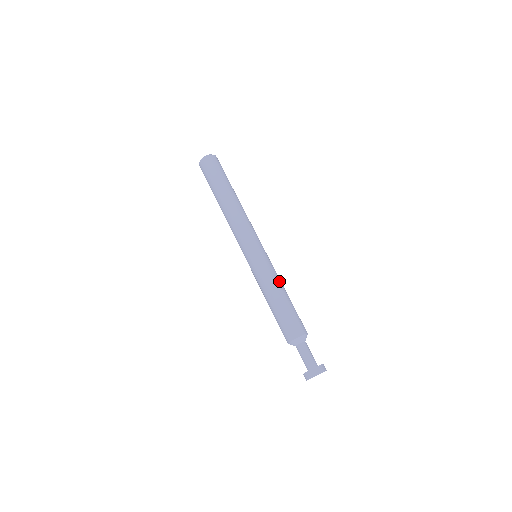
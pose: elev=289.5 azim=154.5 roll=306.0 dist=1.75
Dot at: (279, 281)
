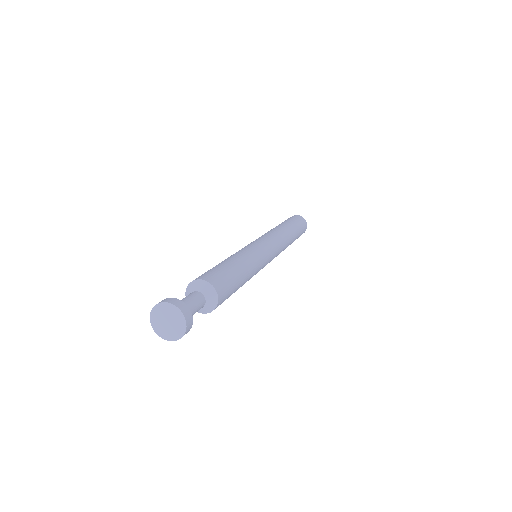
Dot at: (244, 256)
